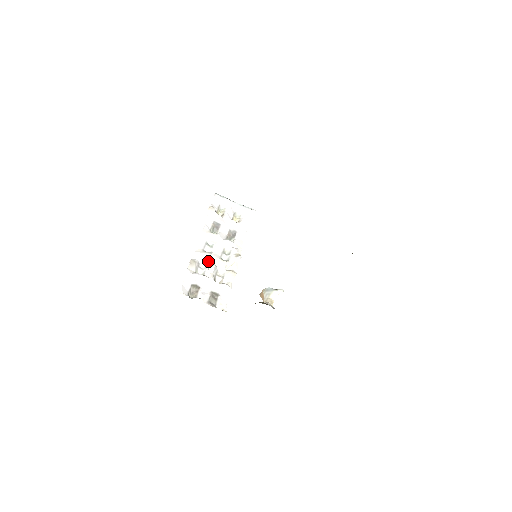
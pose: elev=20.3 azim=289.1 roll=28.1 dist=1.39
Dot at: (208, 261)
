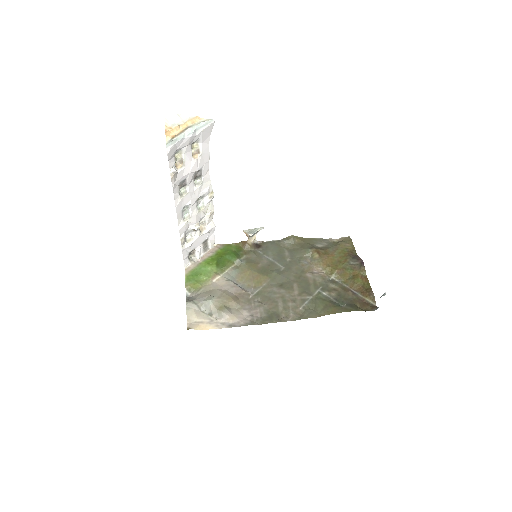
Dot at: (191, 225)
